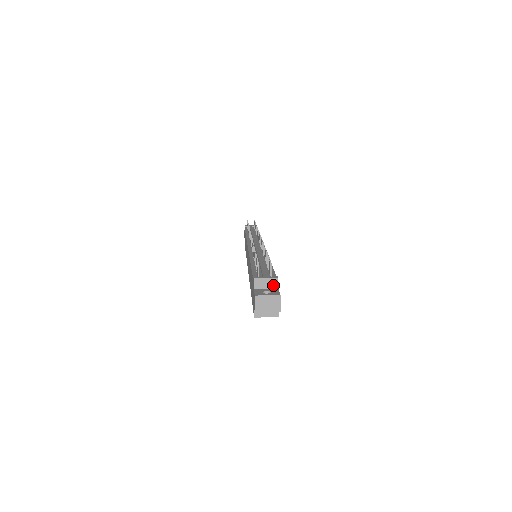
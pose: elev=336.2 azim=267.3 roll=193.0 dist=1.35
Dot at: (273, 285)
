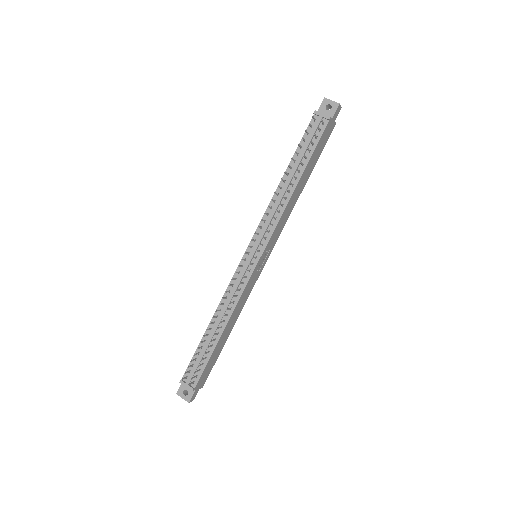
Dot at: (192, 388)
